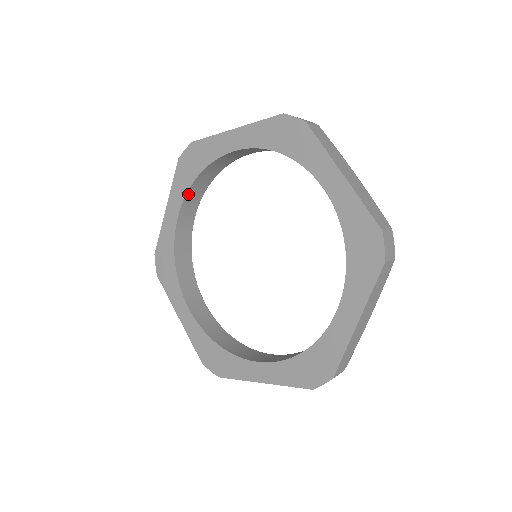
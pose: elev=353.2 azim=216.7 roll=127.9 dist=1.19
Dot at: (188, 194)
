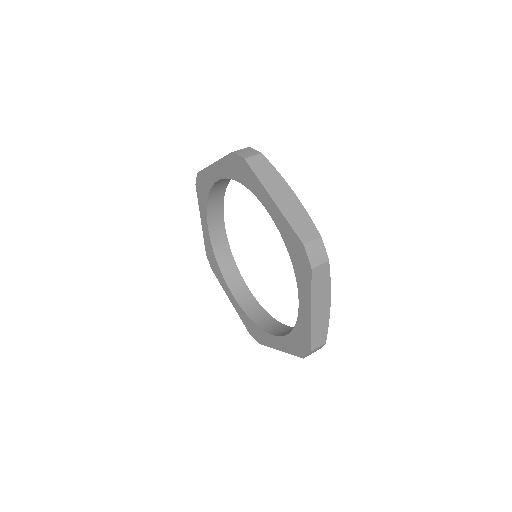
Dot at: (208, 210)
